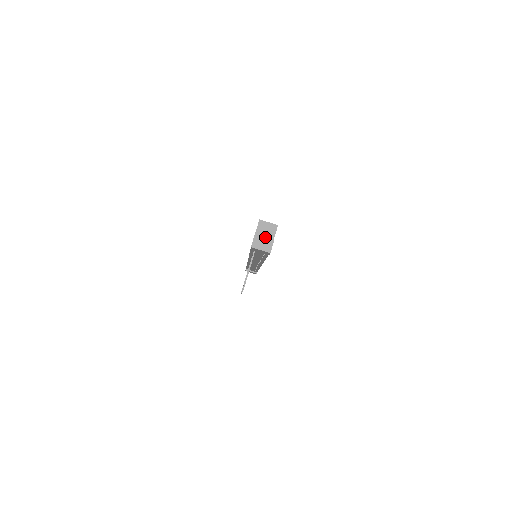
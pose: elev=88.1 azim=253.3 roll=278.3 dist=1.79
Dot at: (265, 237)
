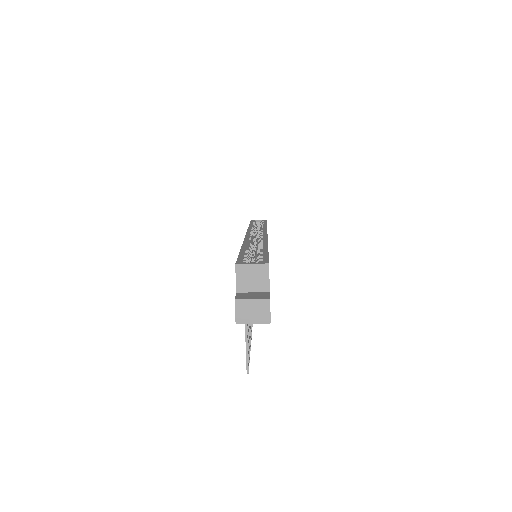
Dot at: (253, 300)
